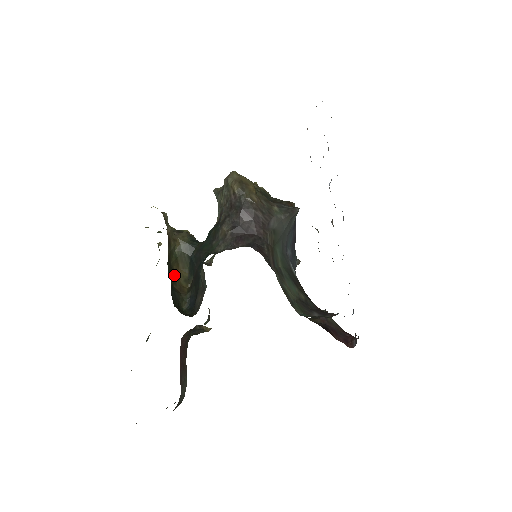
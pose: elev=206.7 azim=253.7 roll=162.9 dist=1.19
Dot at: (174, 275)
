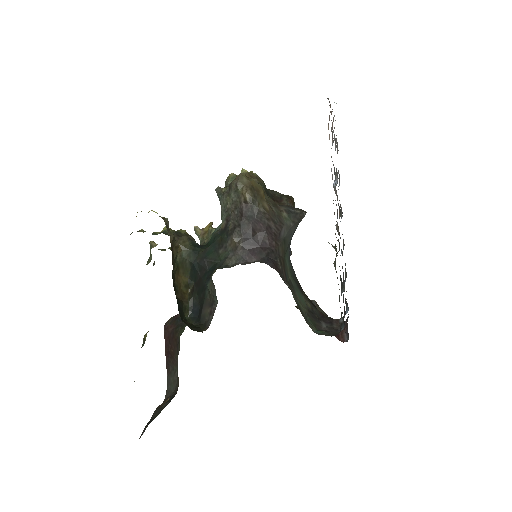
Dot at: (175, 283)
